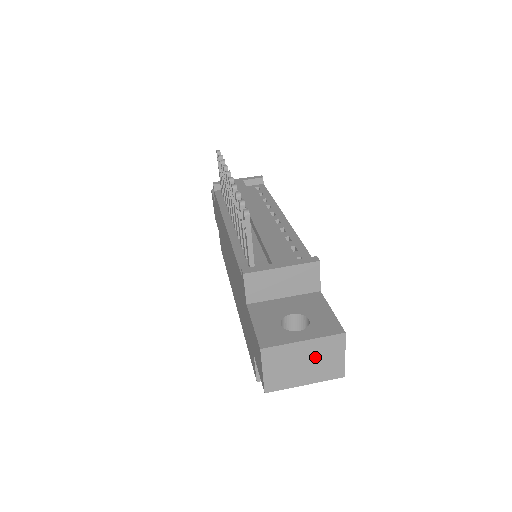
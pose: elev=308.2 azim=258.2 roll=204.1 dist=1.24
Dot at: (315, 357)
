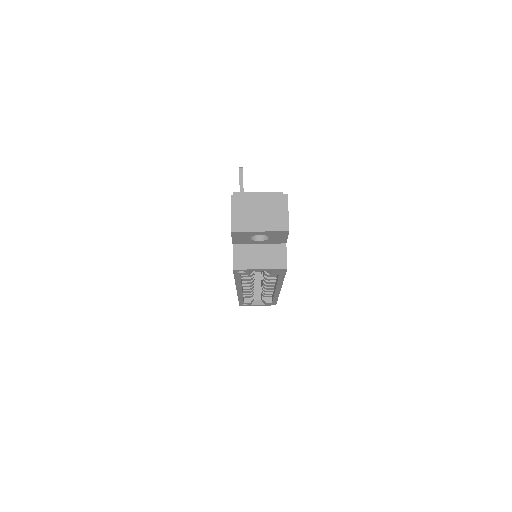
Dot at: (267, 209)
